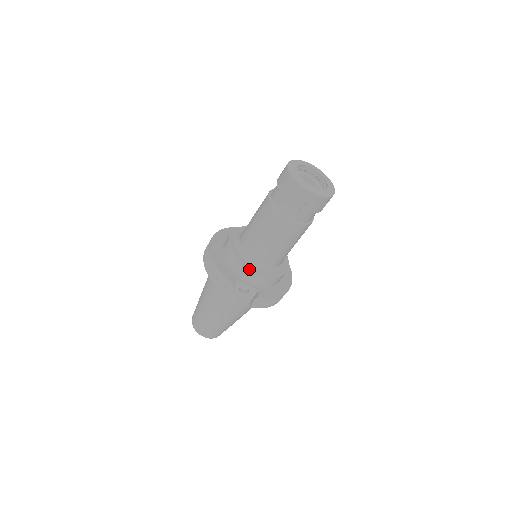
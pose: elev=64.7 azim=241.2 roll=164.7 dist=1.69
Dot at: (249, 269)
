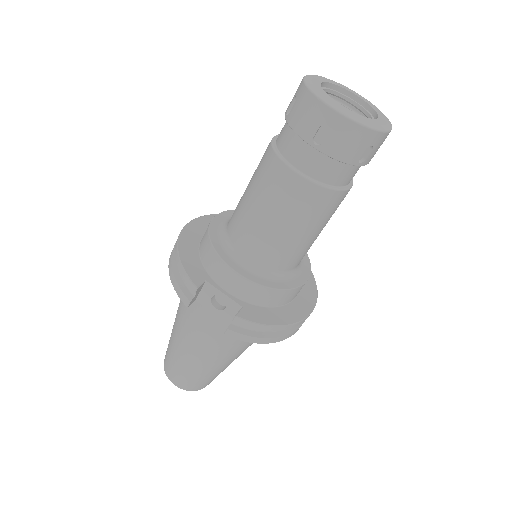
Dot at: (227, 264)
